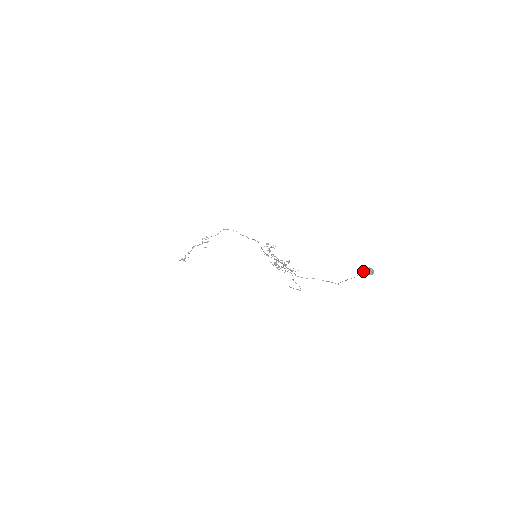
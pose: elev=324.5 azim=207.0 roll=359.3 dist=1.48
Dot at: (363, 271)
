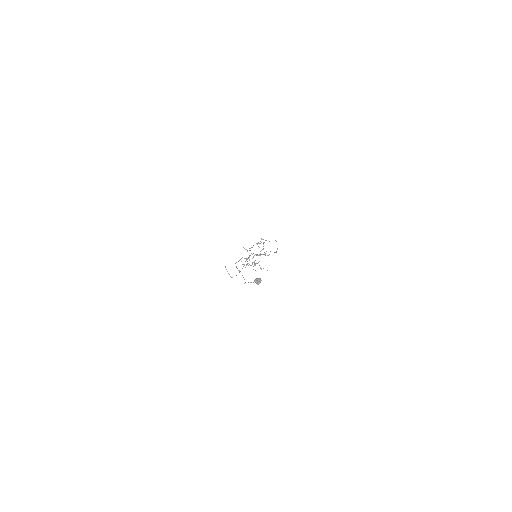
Dot at: occluded
